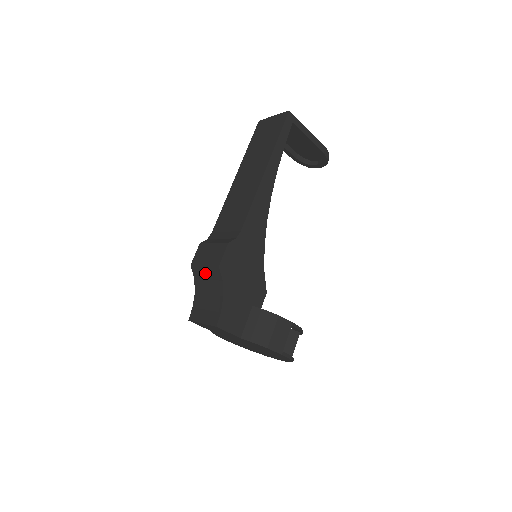
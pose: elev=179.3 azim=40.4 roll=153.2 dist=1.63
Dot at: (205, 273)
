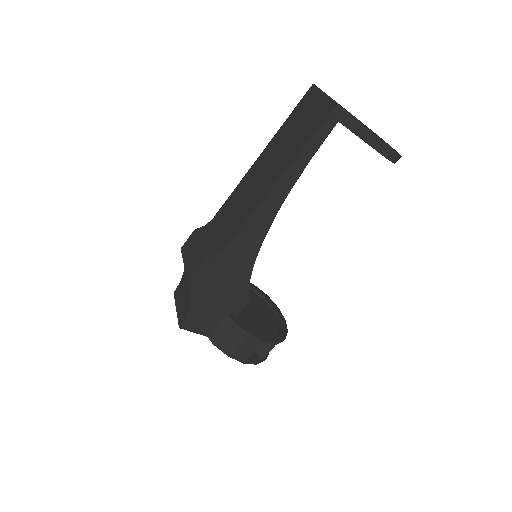
Dot at: occluded
